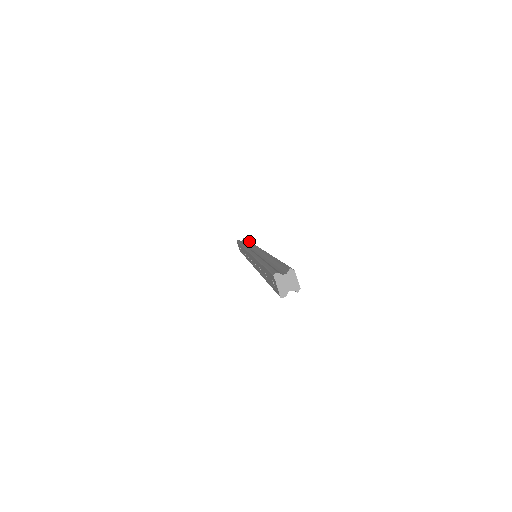
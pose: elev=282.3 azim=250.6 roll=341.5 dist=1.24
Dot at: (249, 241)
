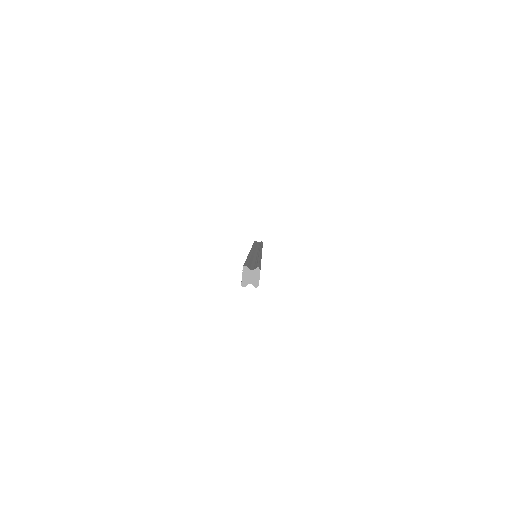
Dot at: (262, 244)
